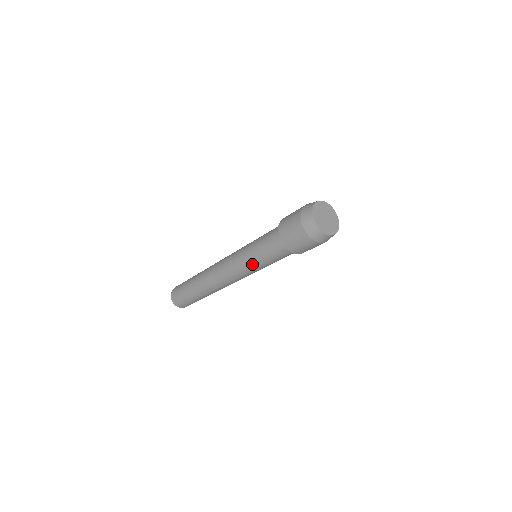
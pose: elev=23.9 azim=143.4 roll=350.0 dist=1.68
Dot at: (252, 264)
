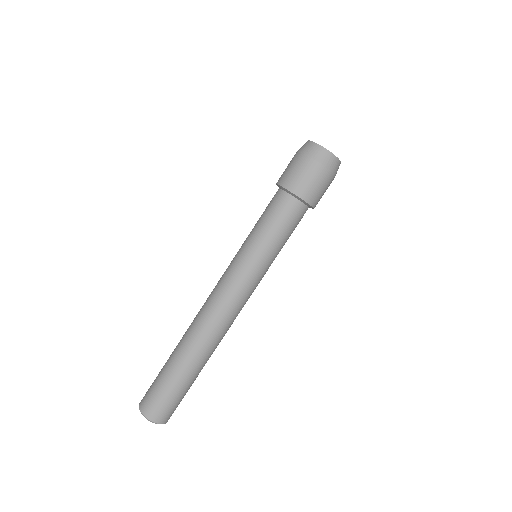
Dot at: (249, 247)
